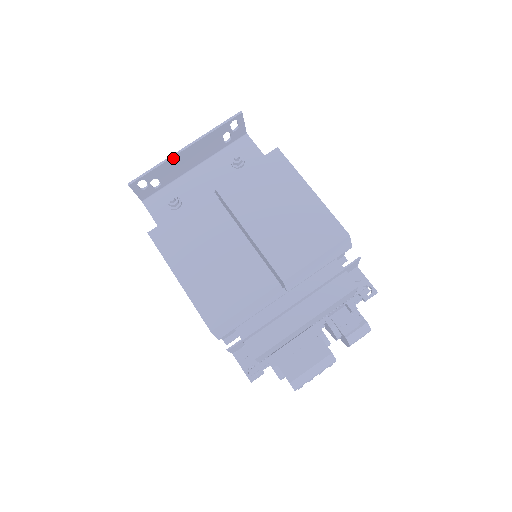
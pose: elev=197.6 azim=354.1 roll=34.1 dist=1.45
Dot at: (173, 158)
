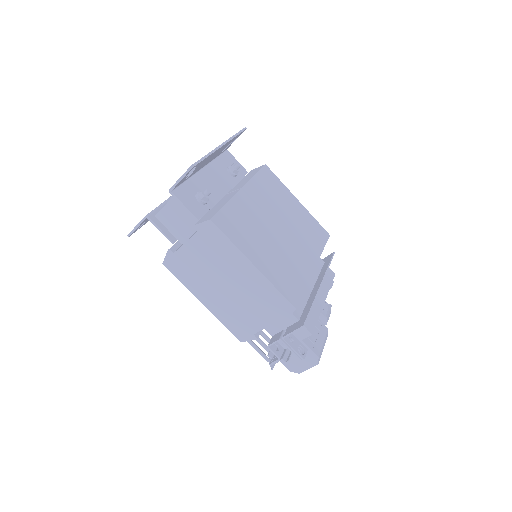
Dot at: (215, 151)
